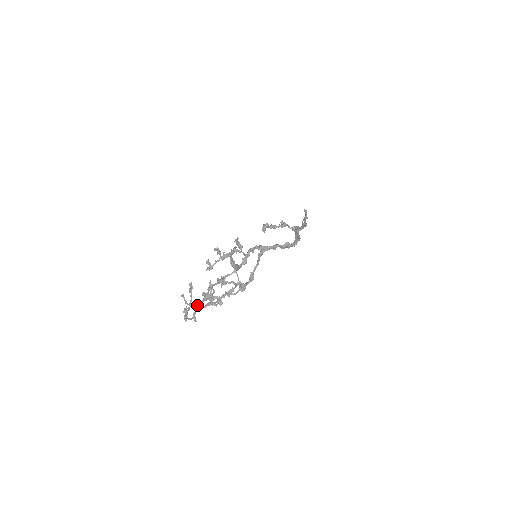
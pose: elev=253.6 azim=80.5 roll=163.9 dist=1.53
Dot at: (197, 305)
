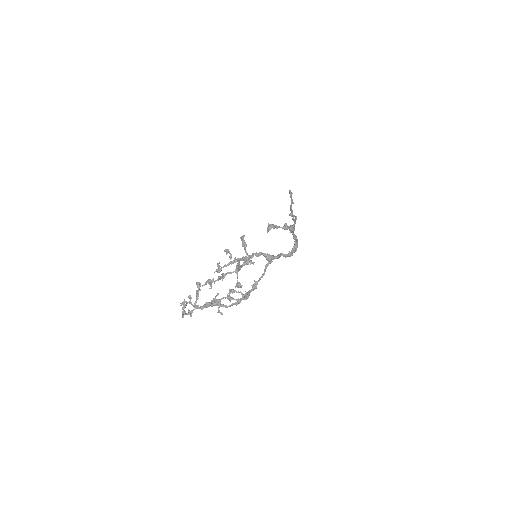
Dot at: (202, 309)
